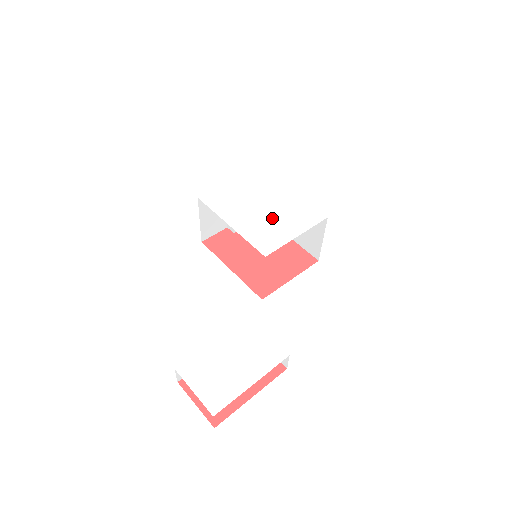
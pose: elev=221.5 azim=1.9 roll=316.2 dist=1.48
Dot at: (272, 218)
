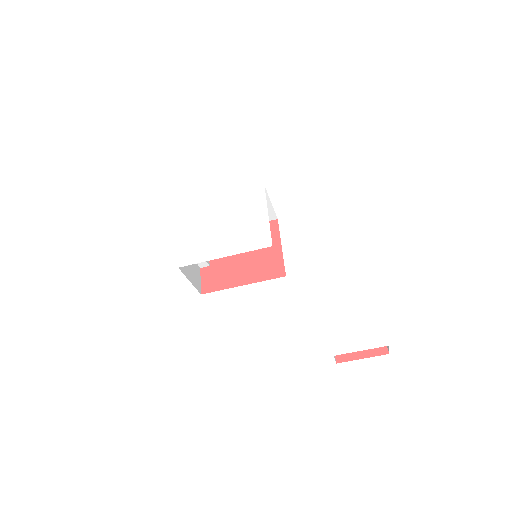
Dot at: (238, 223)
